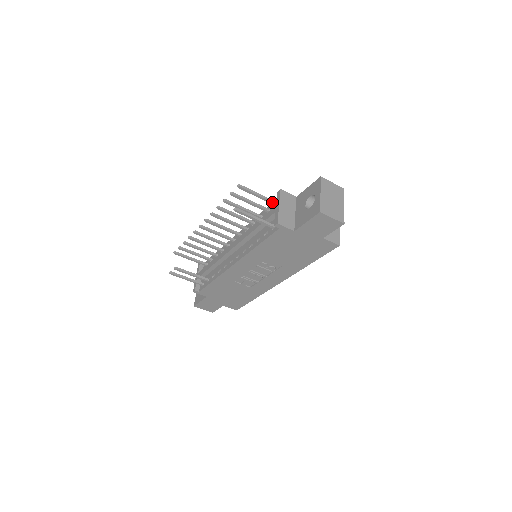
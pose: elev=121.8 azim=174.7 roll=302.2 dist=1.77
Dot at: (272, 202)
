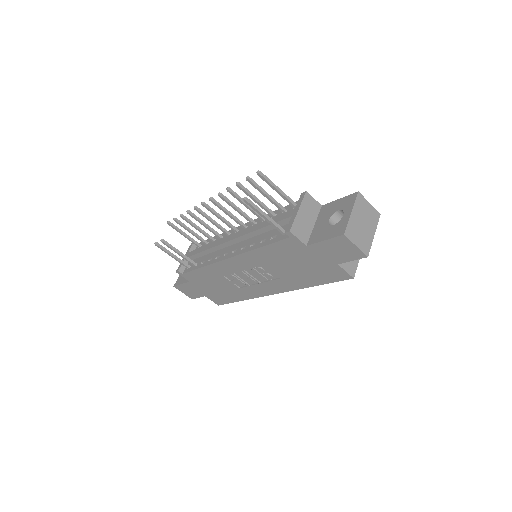
Dot at: (292, 203)
